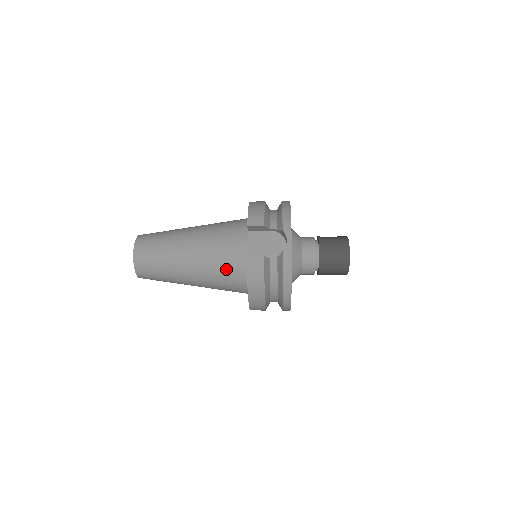
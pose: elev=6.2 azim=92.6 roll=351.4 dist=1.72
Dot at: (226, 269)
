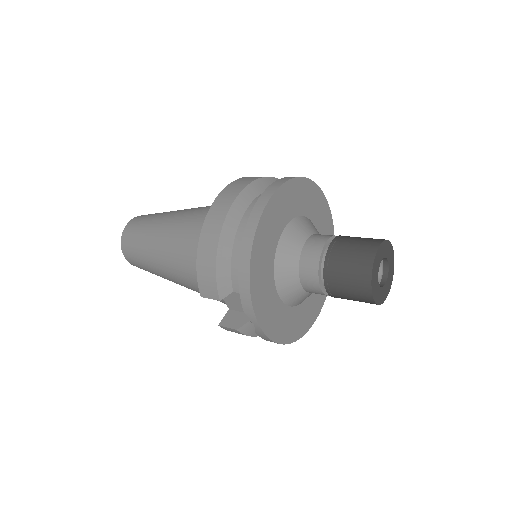
Dot at: occluded
